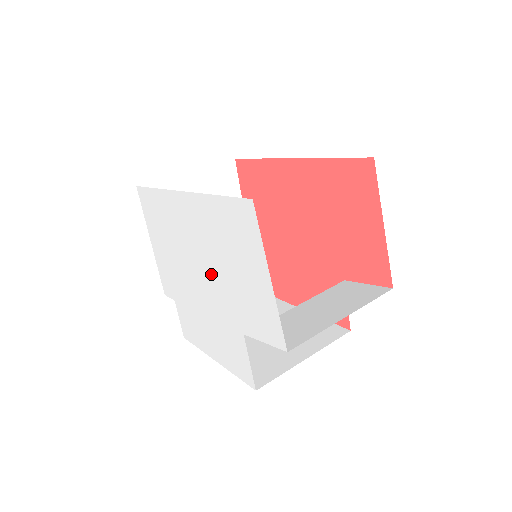
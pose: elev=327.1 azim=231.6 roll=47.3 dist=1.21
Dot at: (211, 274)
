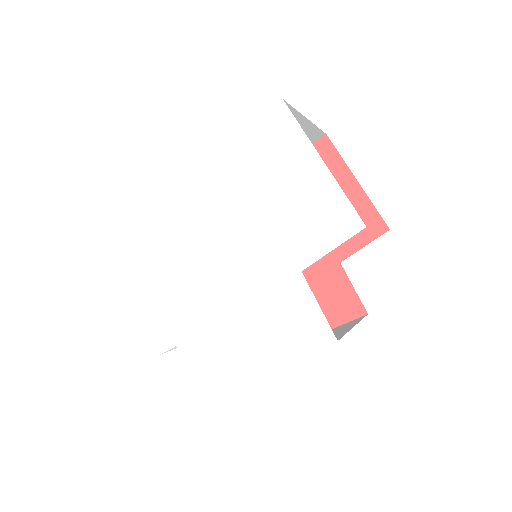
Dot at: (239, 237)
